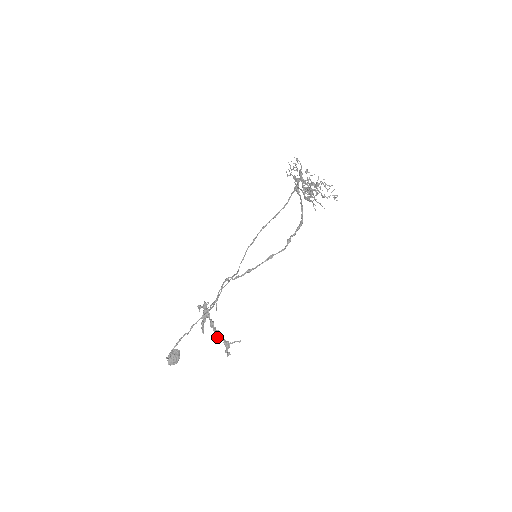
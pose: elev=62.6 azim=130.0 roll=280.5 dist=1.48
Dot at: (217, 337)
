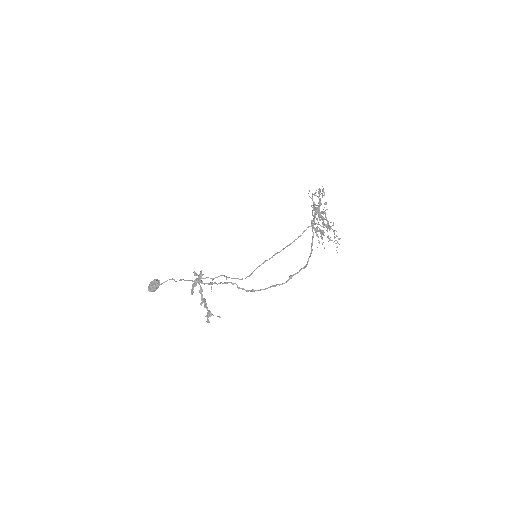
Dot at: occluded
